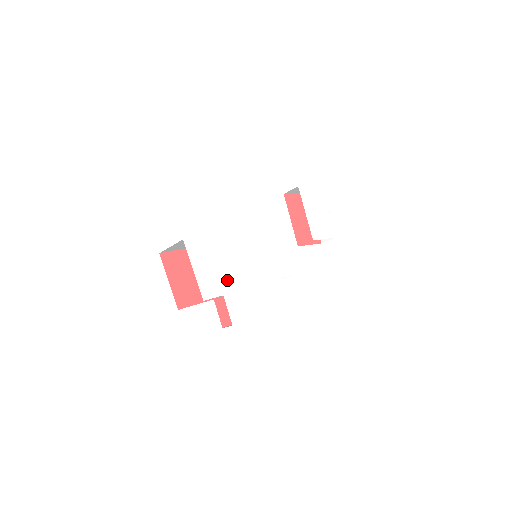
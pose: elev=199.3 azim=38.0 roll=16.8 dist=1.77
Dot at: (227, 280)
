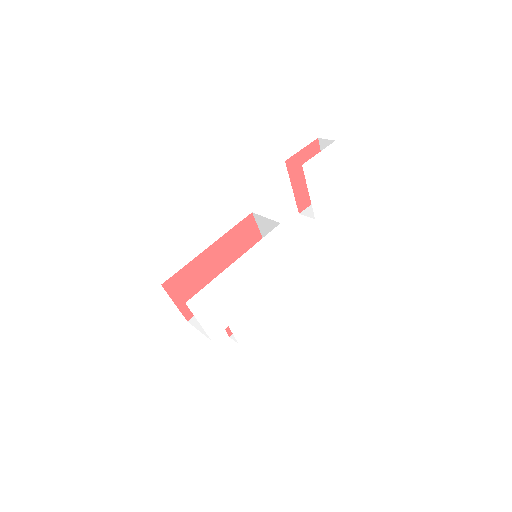
Dot at: (230, 311)
